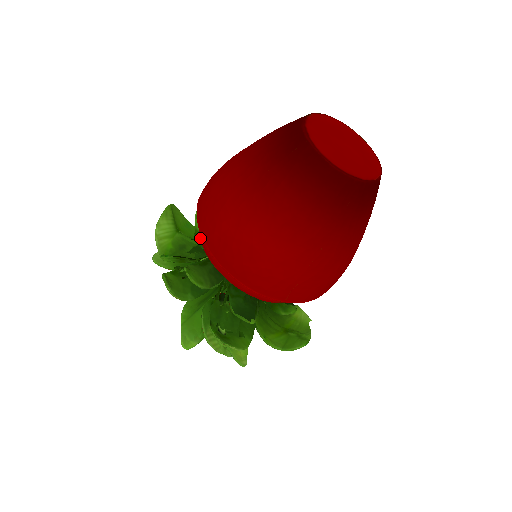
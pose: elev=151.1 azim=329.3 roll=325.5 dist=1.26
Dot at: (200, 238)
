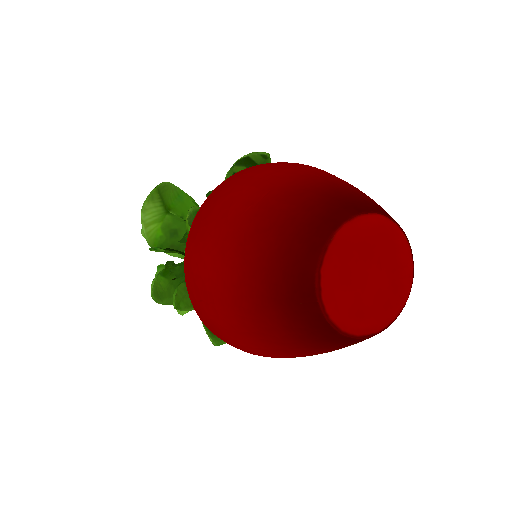
Dot at: occluded
